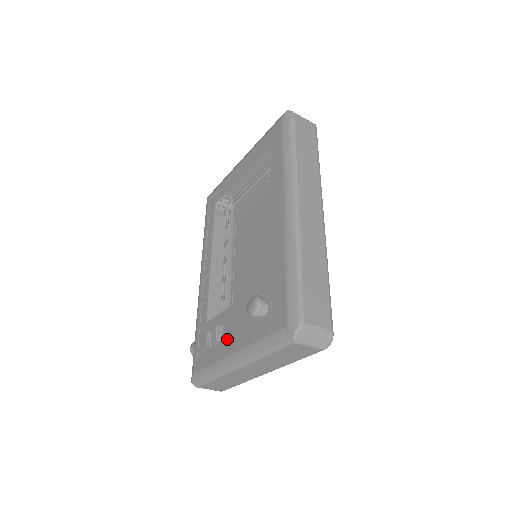
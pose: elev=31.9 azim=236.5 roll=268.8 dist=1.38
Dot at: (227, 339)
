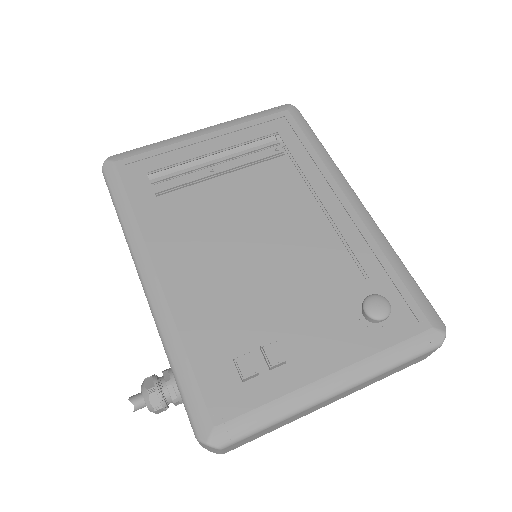
Dot at: (301, 358)
